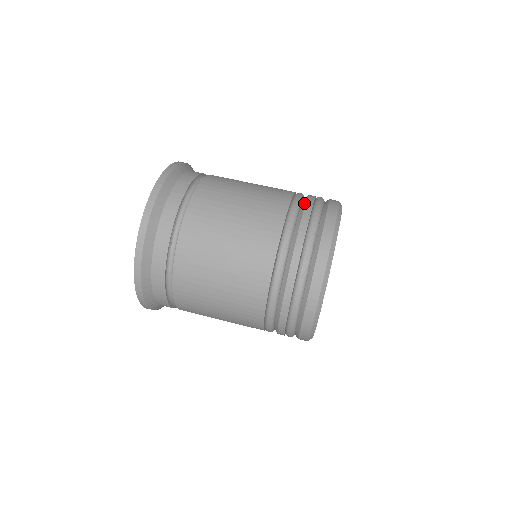
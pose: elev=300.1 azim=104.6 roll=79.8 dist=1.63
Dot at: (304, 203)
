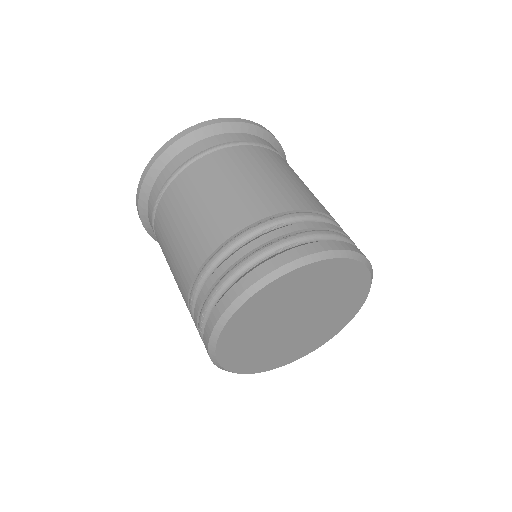
Dot at: (241, 247)
